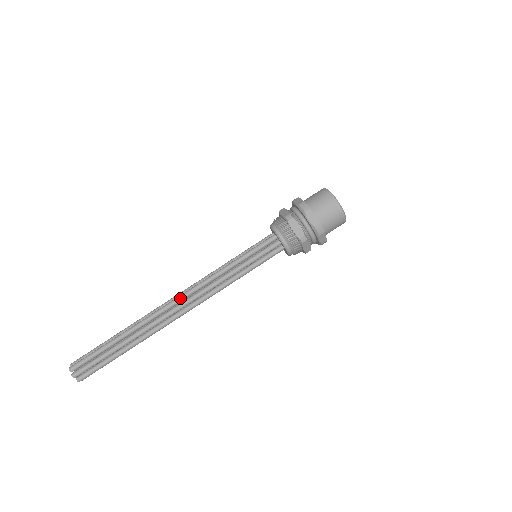
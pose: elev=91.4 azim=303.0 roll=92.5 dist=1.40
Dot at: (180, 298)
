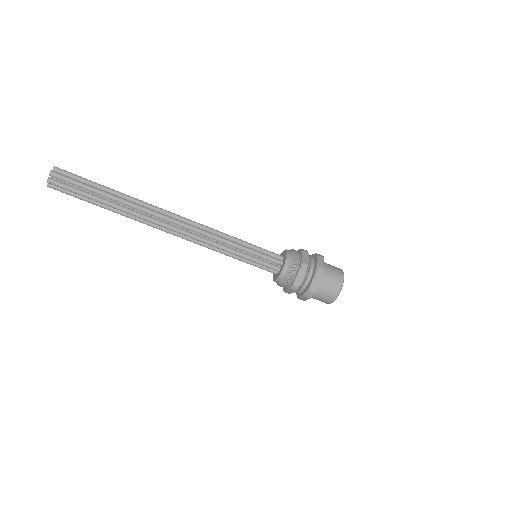
Dot at: (177, 232)
